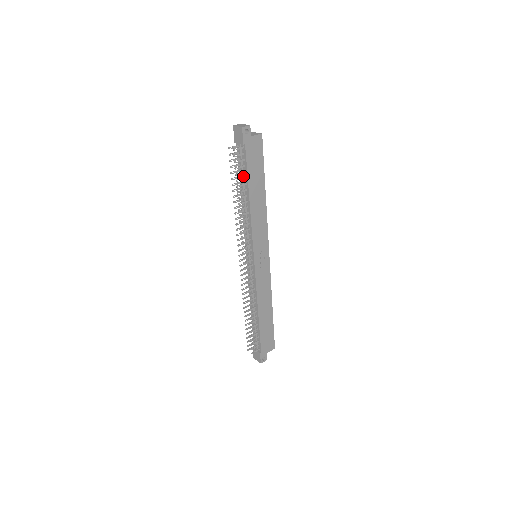
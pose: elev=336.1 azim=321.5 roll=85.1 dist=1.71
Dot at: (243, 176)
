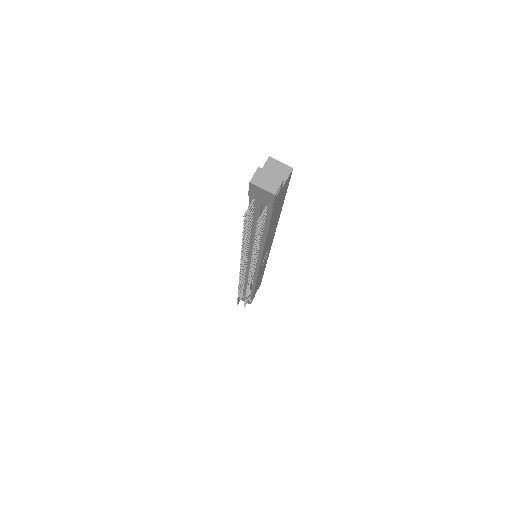
Dot at: occluded
